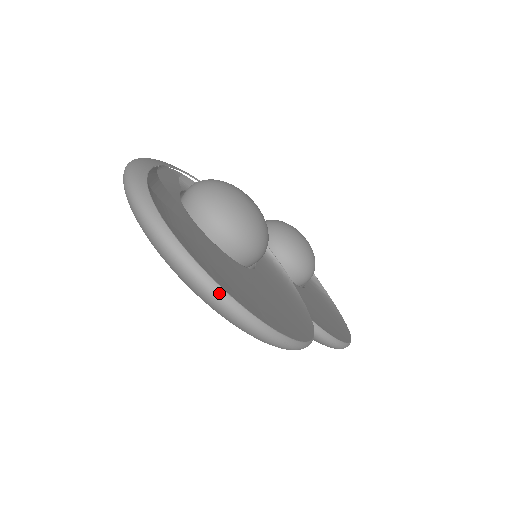
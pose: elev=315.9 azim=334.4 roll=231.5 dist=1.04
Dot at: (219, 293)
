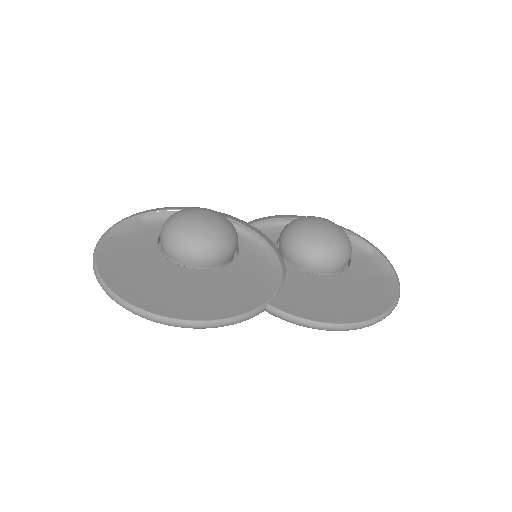
Dot at: (108, 291)
